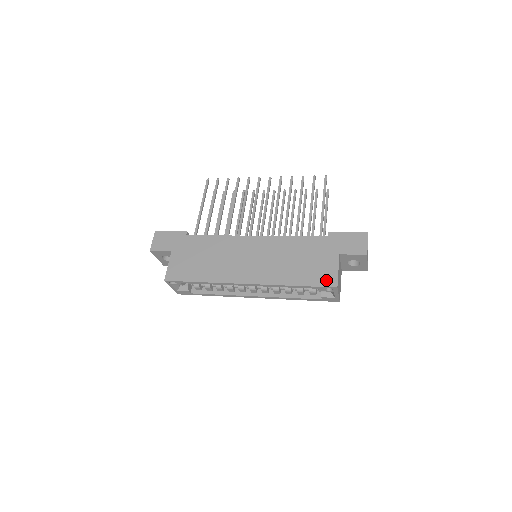
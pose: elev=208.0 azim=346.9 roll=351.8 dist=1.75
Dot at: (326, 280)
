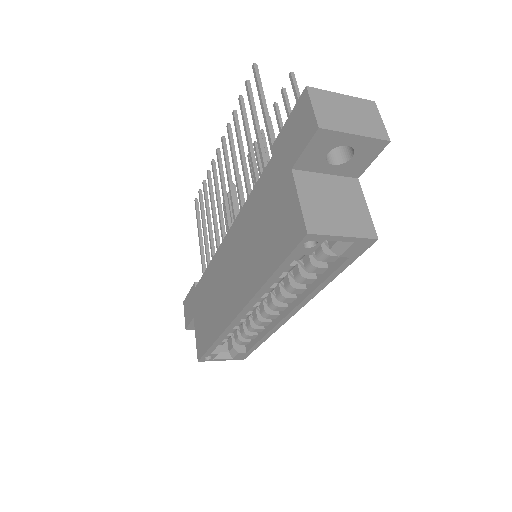
Dot at: (292, 233)
